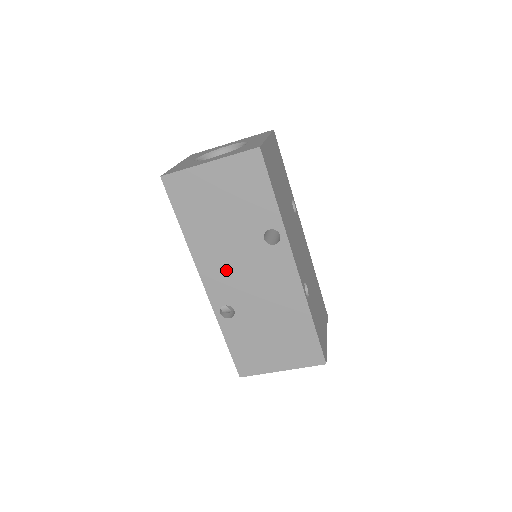
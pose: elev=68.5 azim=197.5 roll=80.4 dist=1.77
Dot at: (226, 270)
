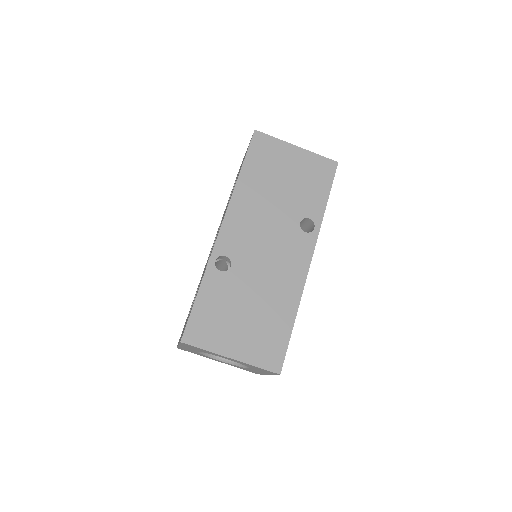
Dot at: (251, 227)
